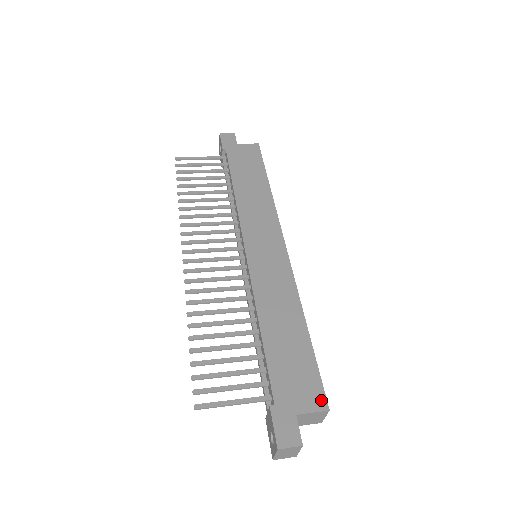
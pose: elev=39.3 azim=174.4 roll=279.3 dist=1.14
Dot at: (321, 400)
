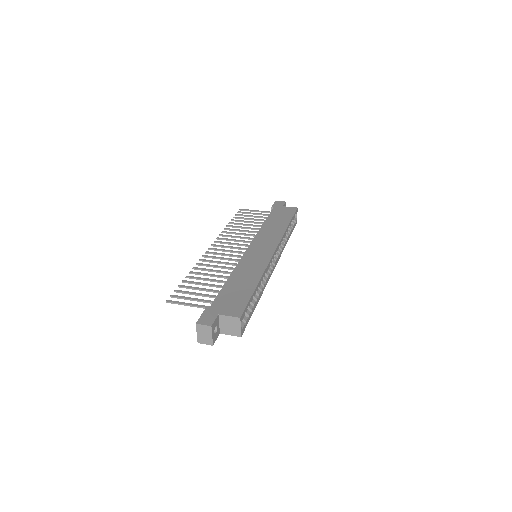
Dot at: (239, 313)
